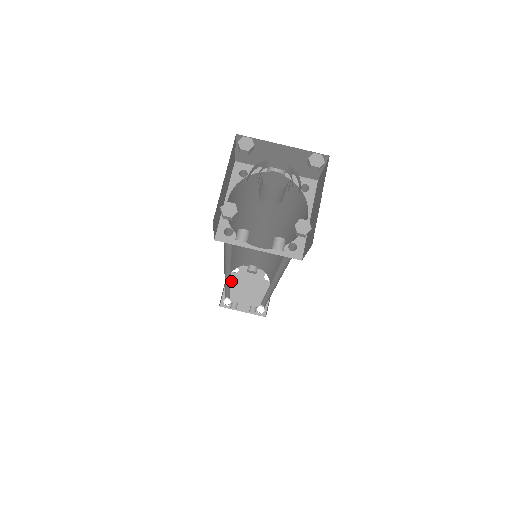
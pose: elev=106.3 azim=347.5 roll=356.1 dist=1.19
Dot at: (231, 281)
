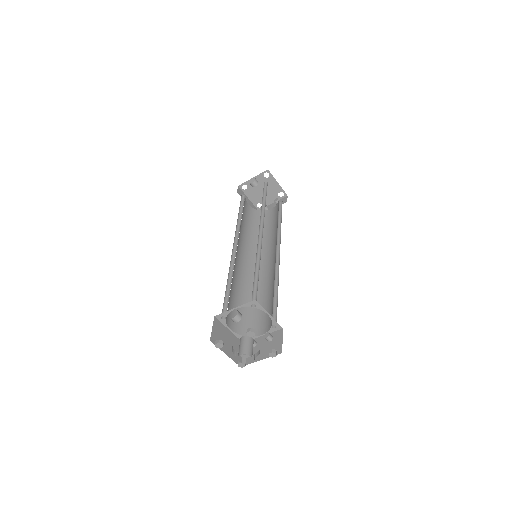
Dot at: (250, 194)
